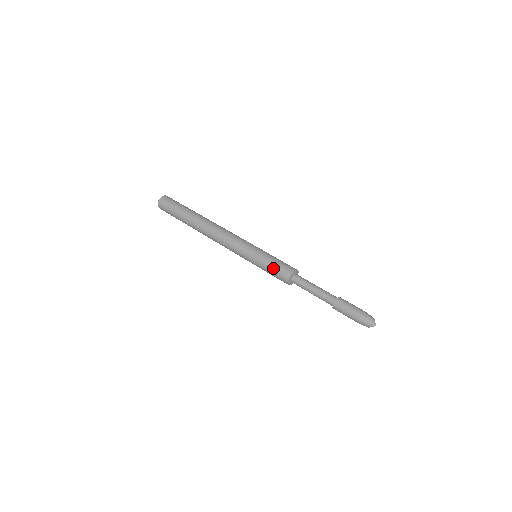
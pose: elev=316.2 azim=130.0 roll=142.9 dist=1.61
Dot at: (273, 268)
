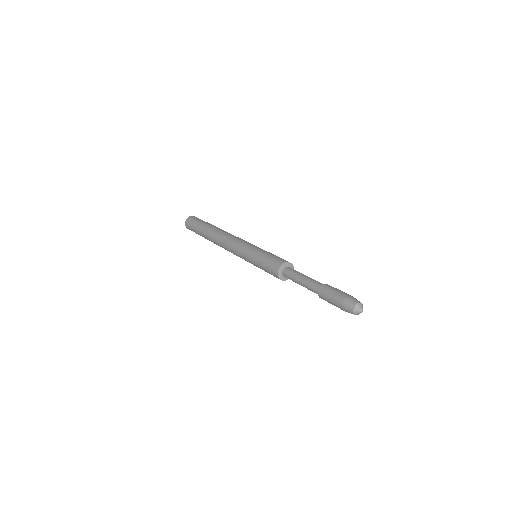
Dot at: (265, 269)
